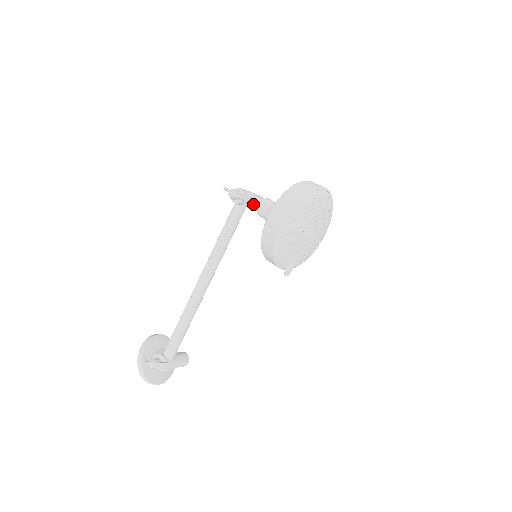
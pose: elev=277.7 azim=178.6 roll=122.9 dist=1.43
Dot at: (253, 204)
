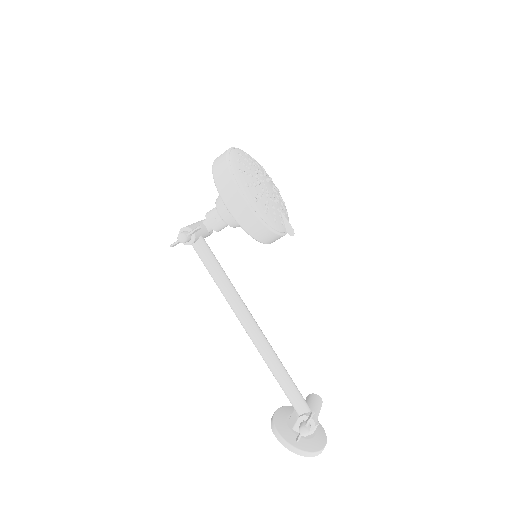
Dot at: (204, 229)
